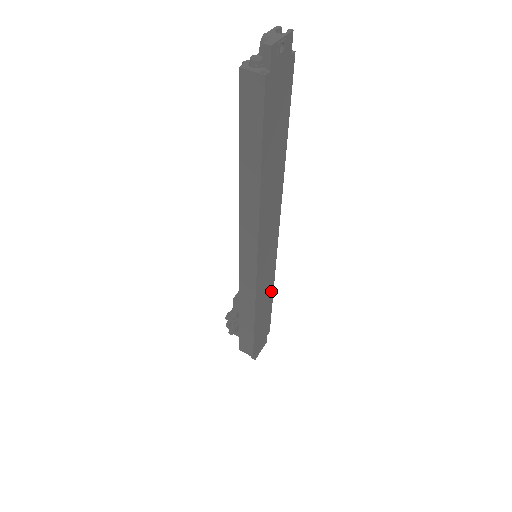
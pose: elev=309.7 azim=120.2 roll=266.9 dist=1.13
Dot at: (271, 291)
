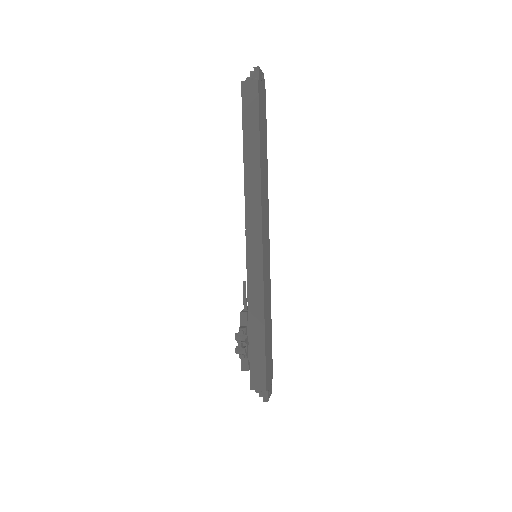
Dot at: (270, 308)
